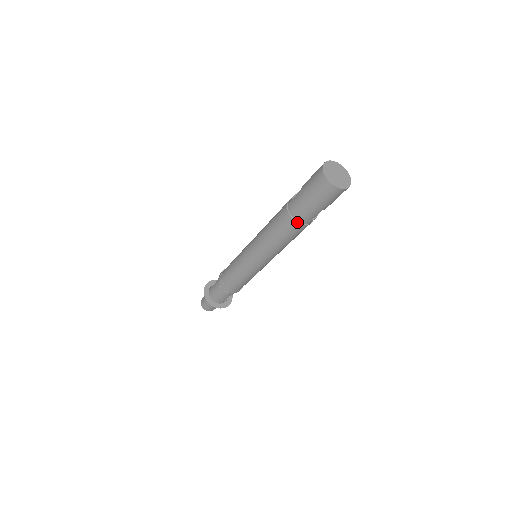
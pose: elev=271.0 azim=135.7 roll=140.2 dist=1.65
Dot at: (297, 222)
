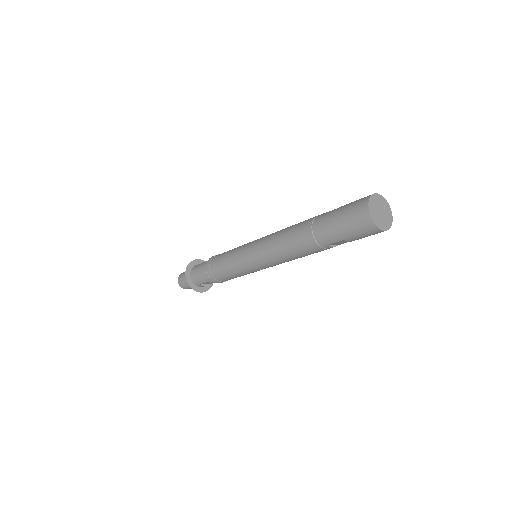
Dot at: (313, 237)
